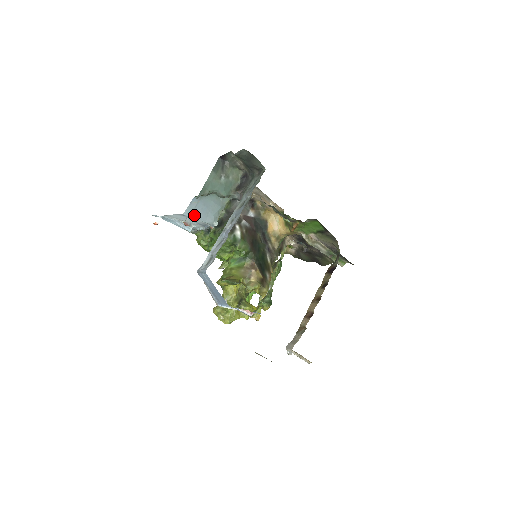
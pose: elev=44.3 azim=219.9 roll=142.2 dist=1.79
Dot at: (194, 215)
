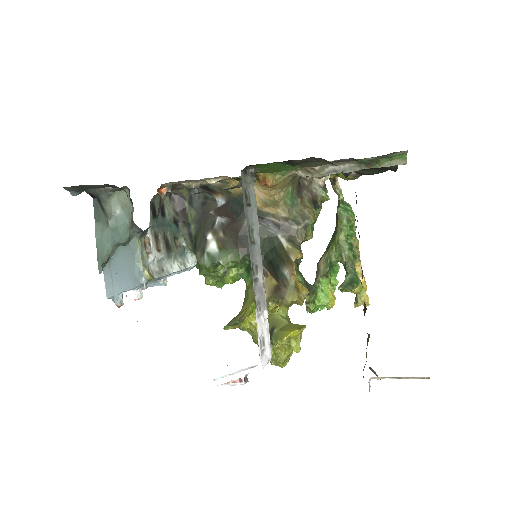
Dot at: (117, 290)
